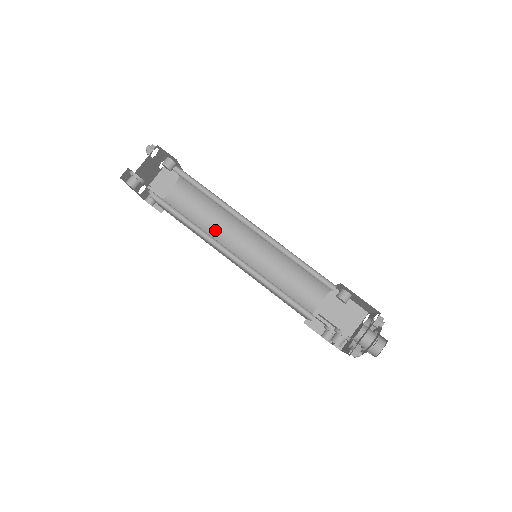
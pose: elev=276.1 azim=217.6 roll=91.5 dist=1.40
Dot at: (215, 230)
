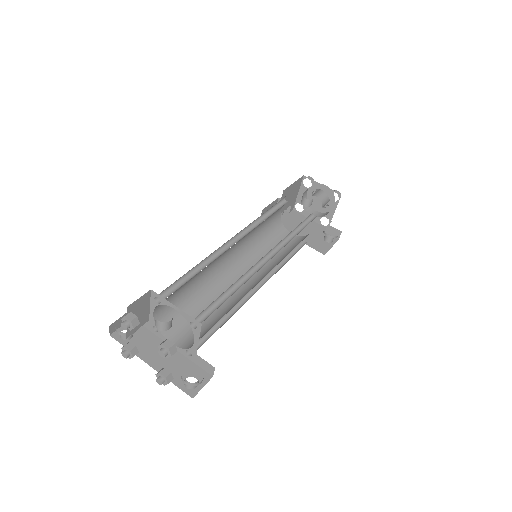
Dot at: (204, 276)
